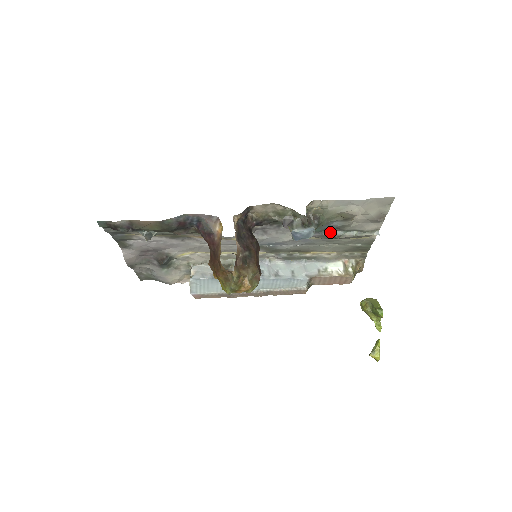
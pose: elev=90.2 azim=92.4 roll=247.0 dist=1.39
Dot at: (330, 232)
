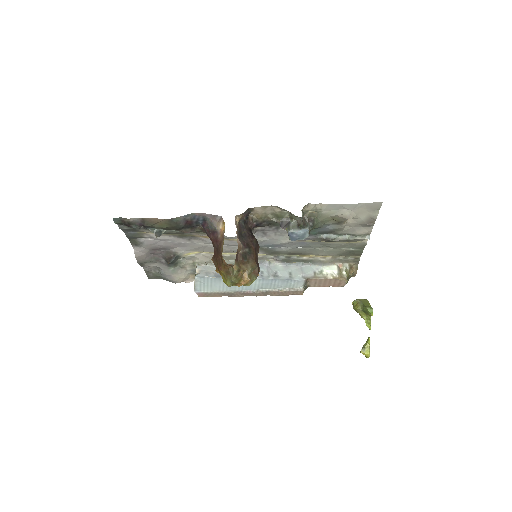
Dot at: (324, 235)
